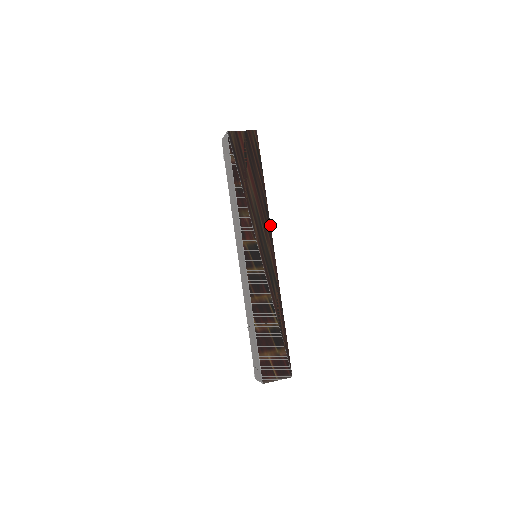
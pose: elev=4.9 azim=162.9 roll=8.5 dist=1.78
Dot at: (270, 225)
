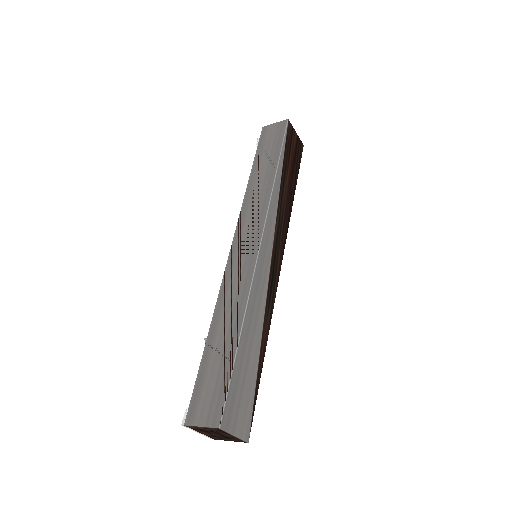
Dot at: occluded
